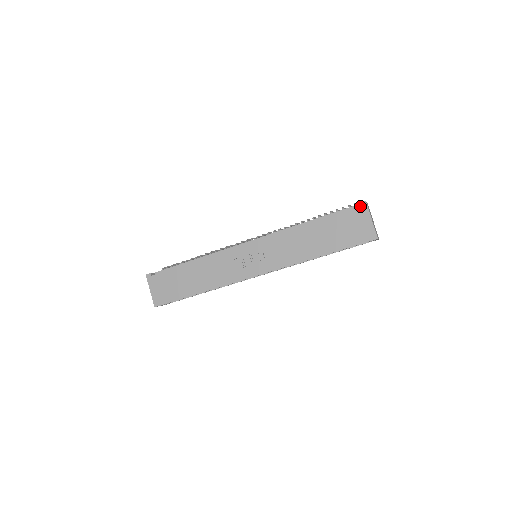
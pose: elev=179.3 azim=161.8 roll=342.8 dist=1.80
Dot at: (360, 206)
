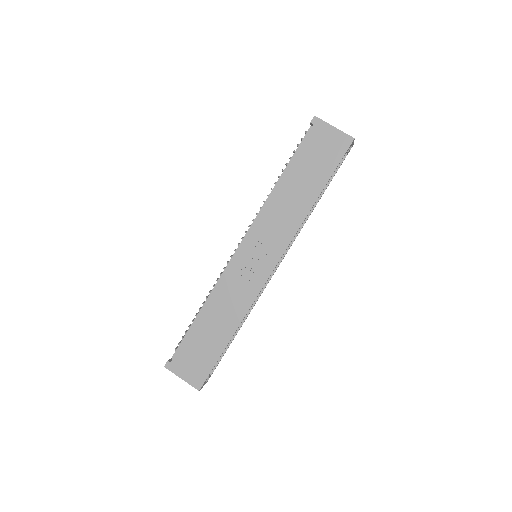
Dot at: (313, 124)
